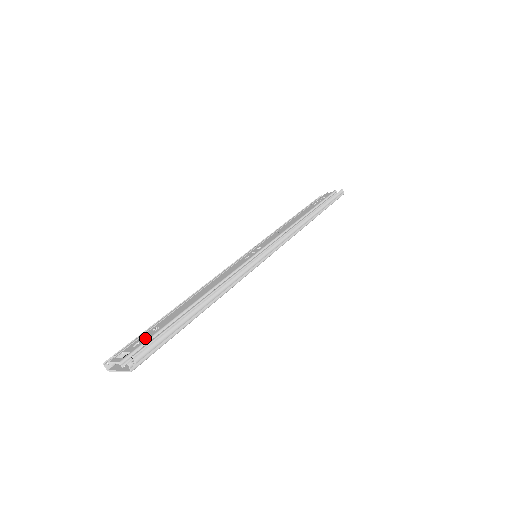
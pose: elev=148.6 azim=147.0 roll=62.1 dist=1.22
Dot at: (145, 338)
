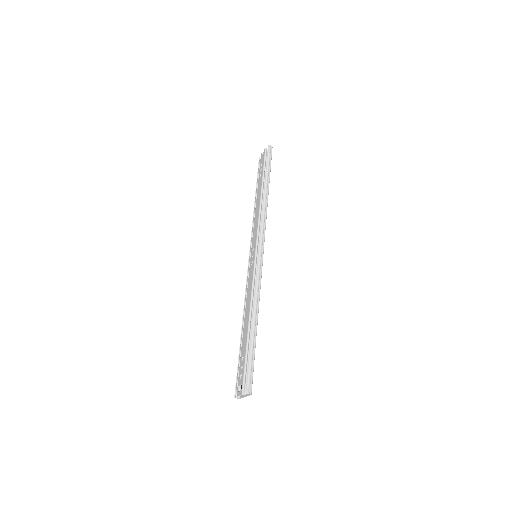
Dot at: (242, 369)
